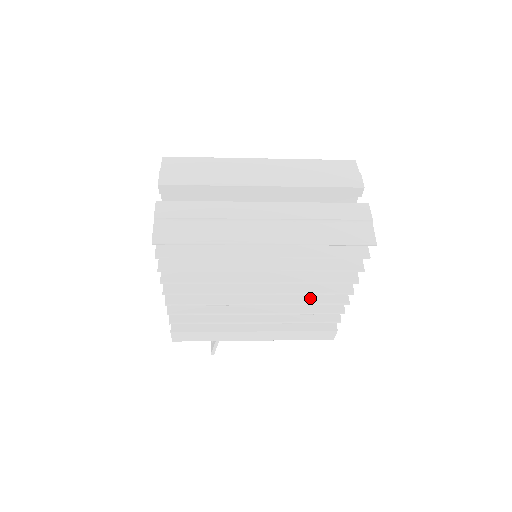
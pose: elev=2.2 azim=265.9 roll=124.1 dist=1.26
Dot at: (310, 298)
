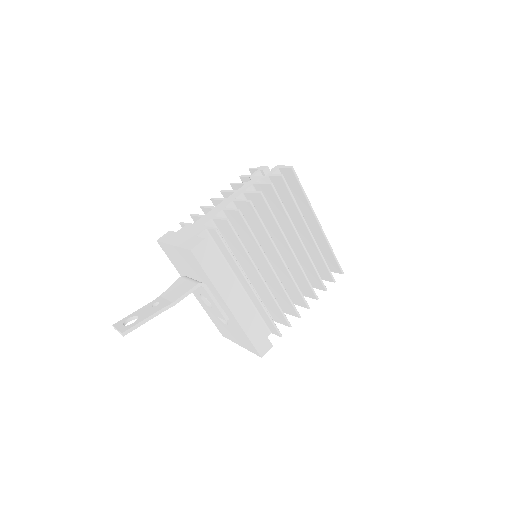
Dot at: occluded
